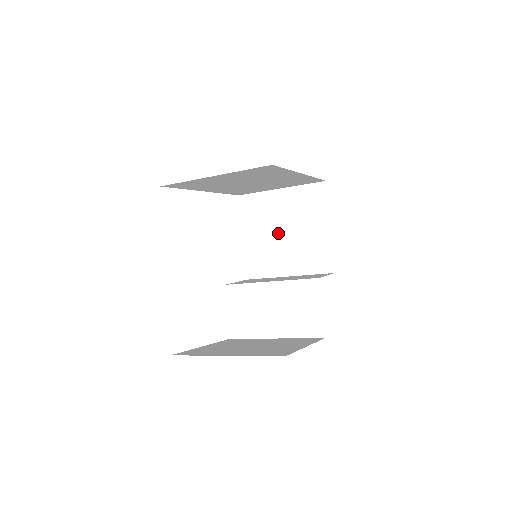
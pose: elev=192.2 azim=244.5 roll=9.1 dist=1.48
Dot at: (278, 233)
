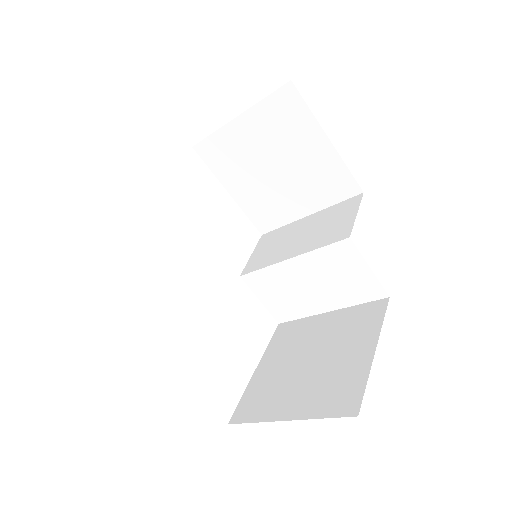
Dot at: (266, 173)
